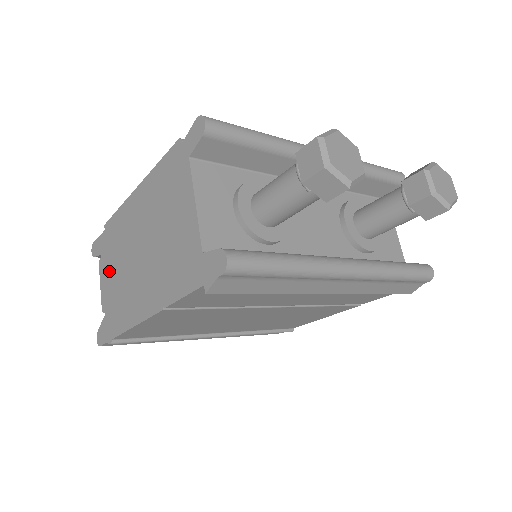
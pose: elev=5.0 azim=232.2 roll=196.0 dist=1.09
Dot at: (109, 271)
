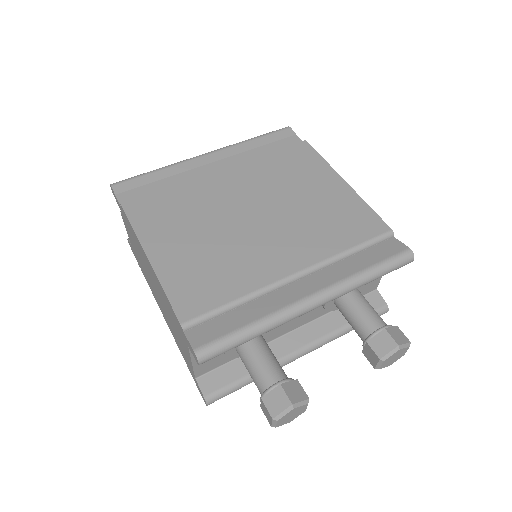
Dot at: (131, 238)
